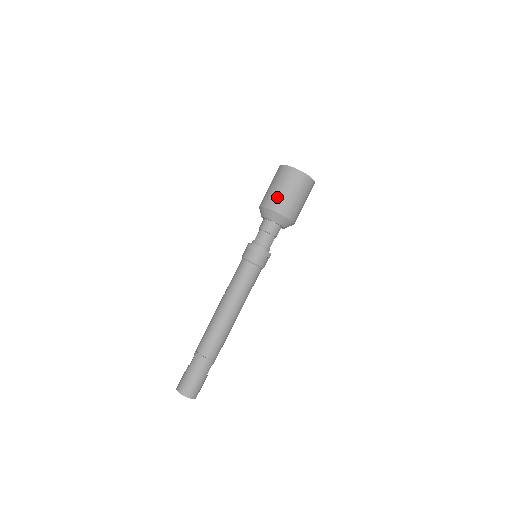
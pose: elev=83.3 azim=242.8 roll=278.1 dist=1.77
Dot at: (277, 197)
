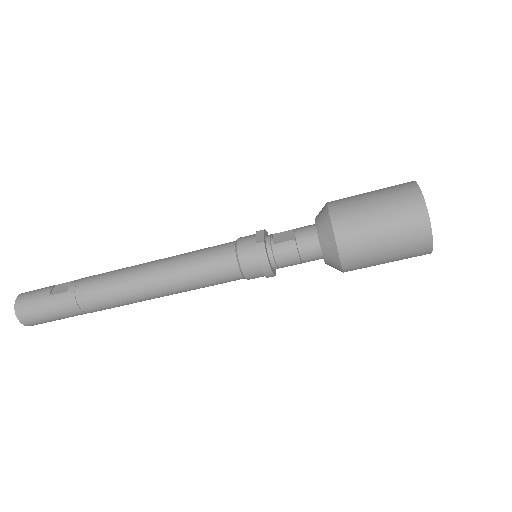
Dot at: (363, 238)
